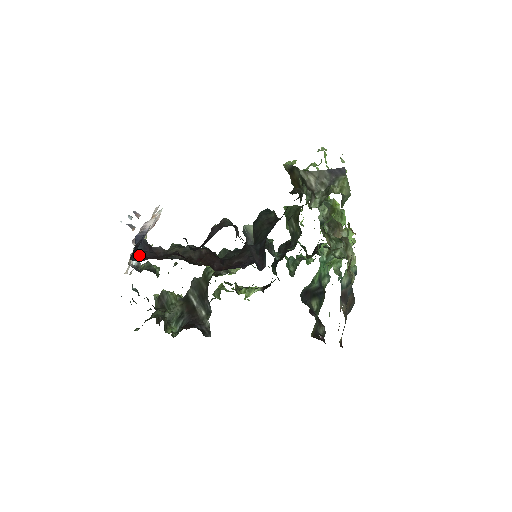
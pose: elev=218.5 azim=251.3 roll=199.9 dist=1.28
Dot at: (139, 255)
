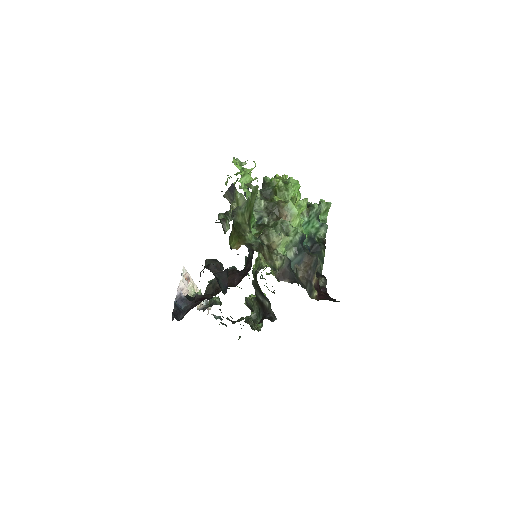
Dot at: (184, 312)
